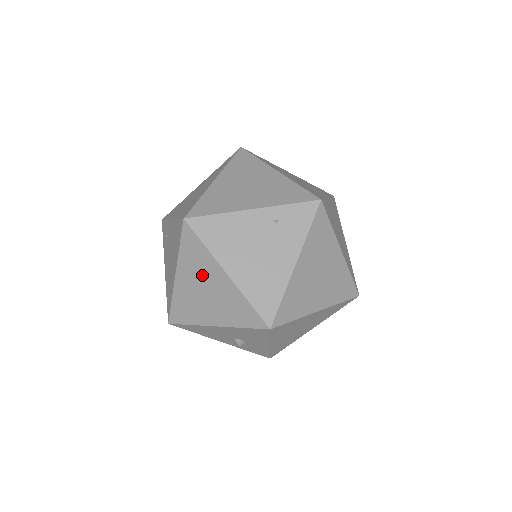
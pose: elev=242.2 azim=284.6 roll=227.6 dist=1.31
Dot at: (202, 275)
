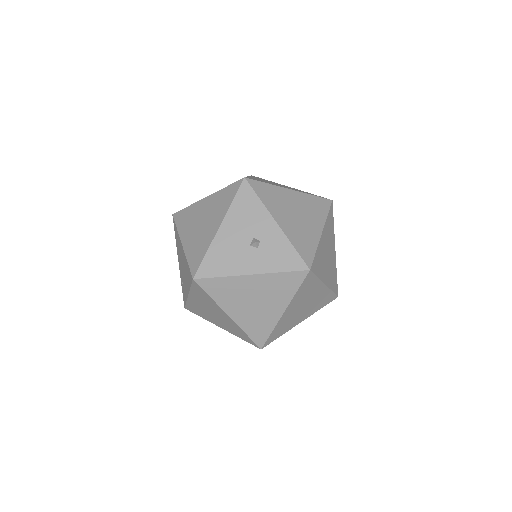
Dot at: (195, 219)
